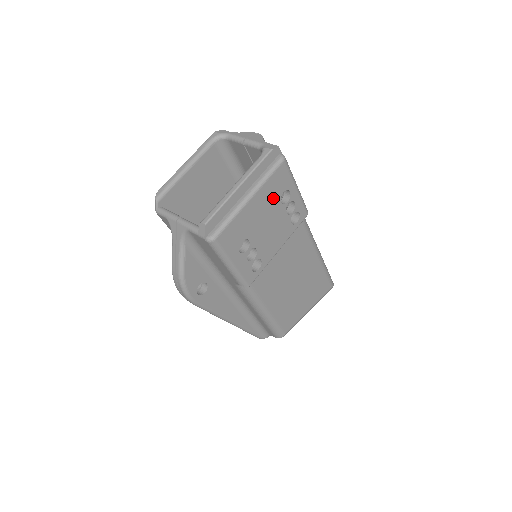
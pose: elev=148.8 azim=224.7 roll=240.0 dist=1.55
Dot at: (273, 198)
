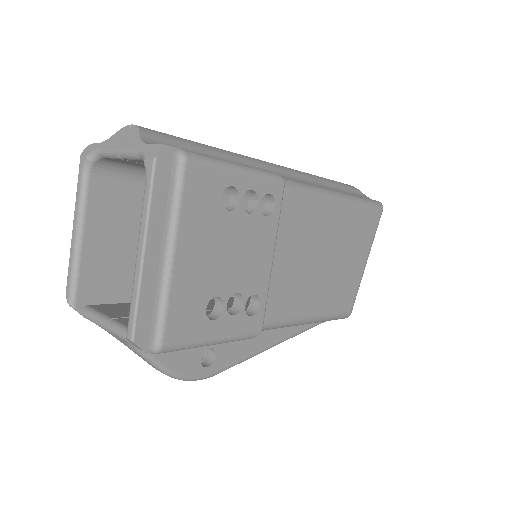
Dot at: (211, 219)
